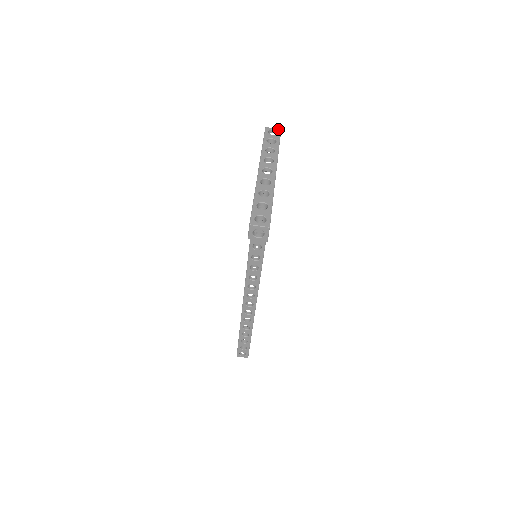
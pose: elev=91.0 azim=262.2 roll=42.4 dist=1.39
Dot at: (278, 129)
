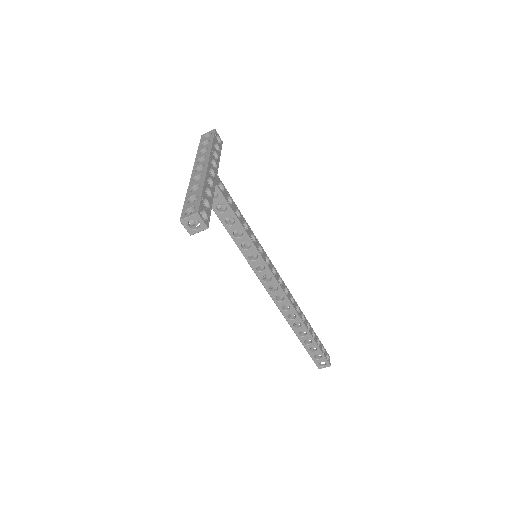
Dot at: (212, 130)
